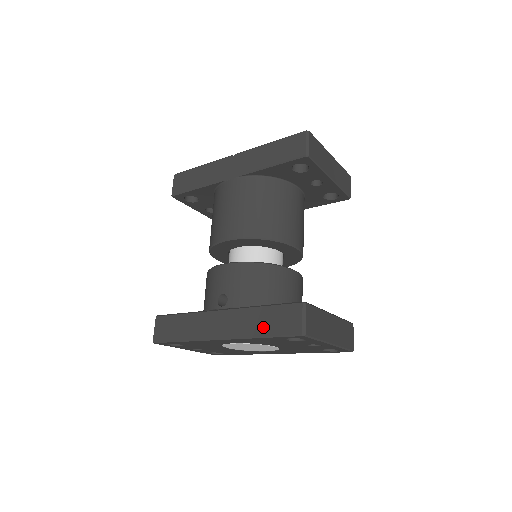
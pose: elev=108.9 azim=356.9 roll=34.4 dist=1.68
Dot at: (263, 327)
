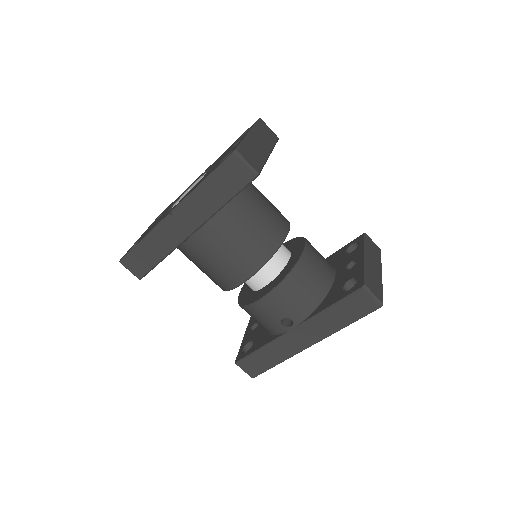
Dot at: (343, 320)
